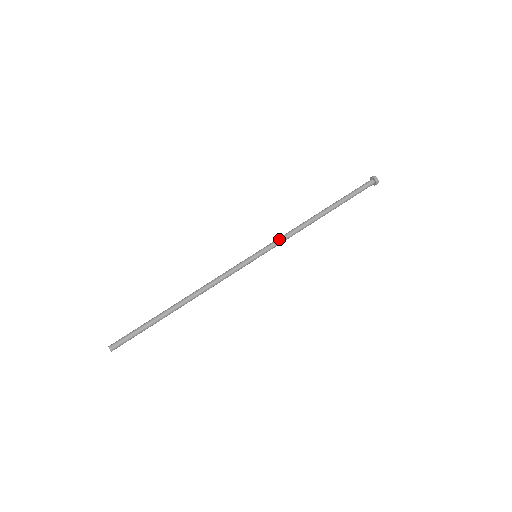
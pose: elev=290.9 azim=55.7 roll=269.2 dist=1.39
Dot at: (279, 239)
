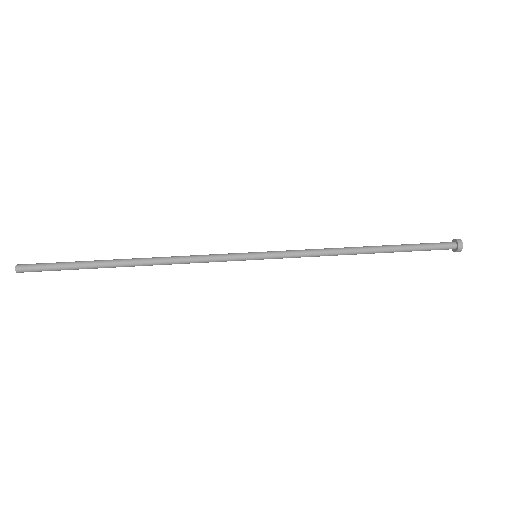
Dot at: (296, 251)
